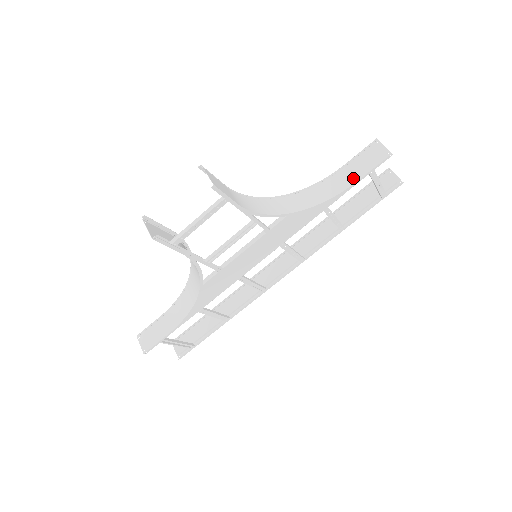
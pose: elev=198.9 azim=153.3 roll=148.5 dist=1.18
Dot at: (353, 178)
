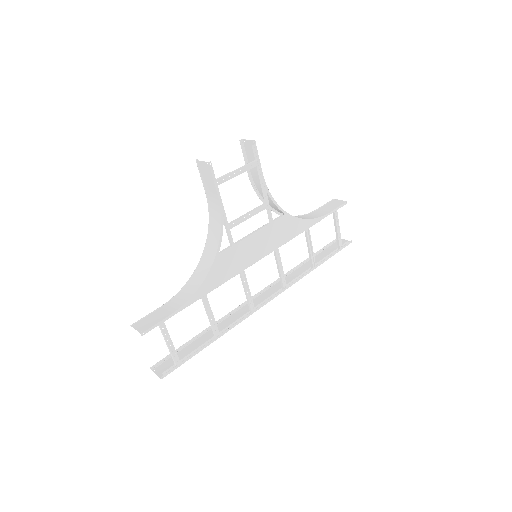
Dot at: (324, 213)
